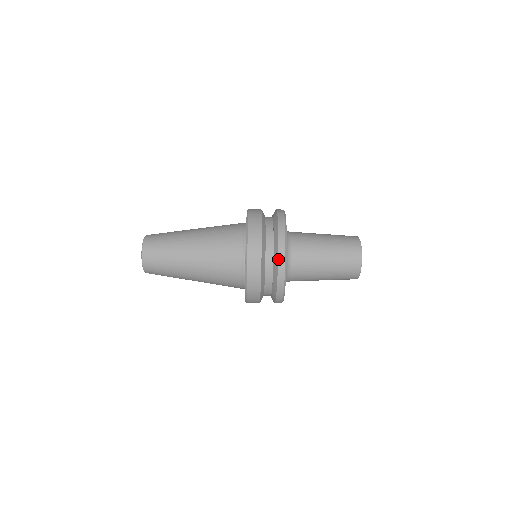
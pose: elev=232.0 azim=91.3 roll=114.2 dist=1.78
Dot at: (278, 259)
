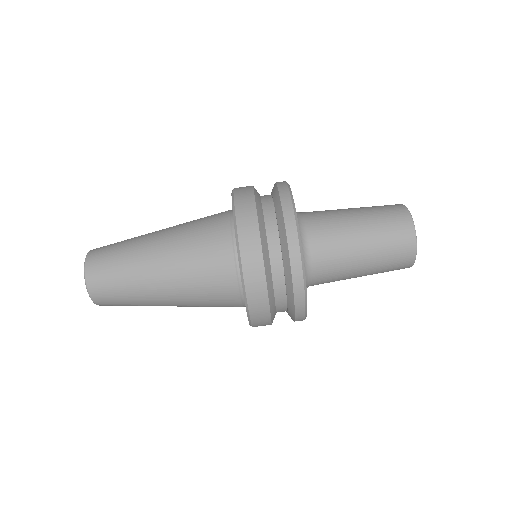
Dot at: (283, 216)
